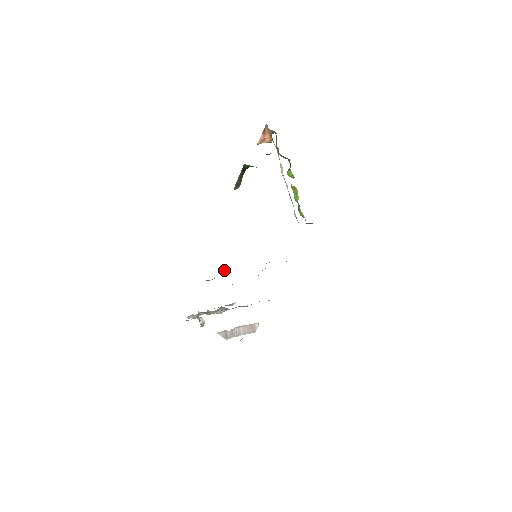
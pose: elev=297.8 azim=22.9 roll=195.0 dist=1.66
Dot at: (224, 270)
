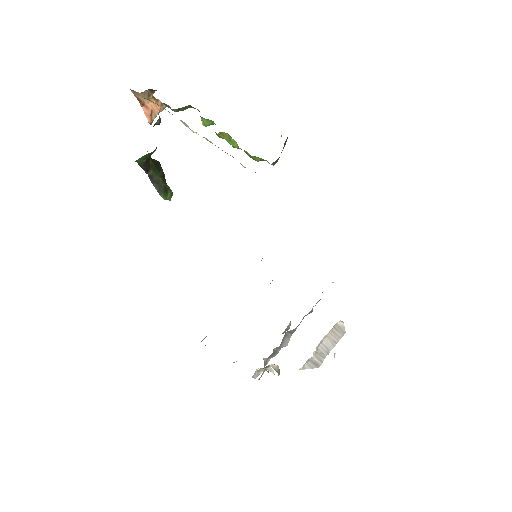
Dot at: occluded
